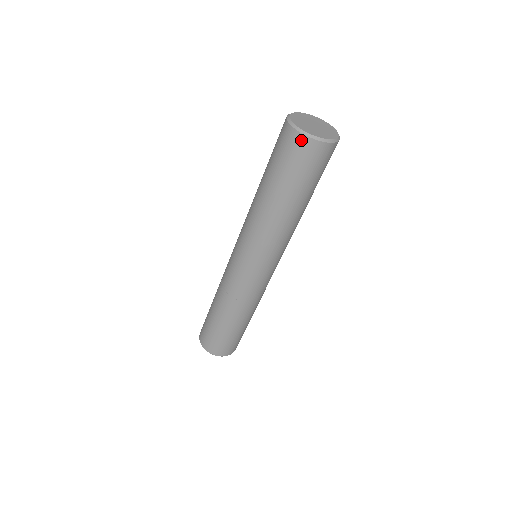
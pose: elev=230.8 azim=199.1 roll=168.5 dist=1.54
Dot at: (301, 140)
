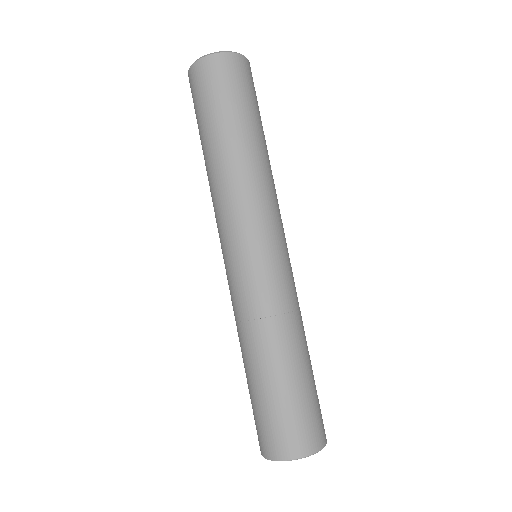
Dot at: (224, 59)
